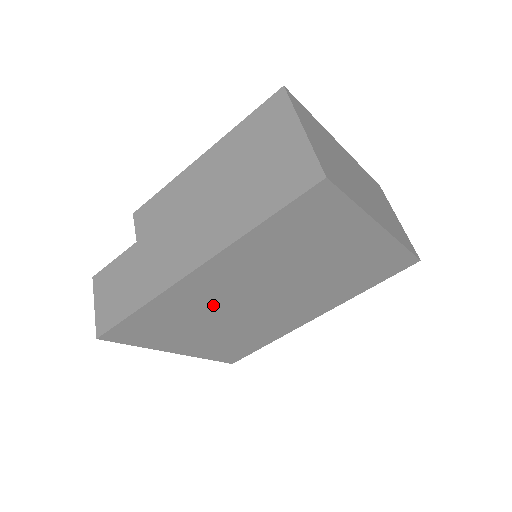
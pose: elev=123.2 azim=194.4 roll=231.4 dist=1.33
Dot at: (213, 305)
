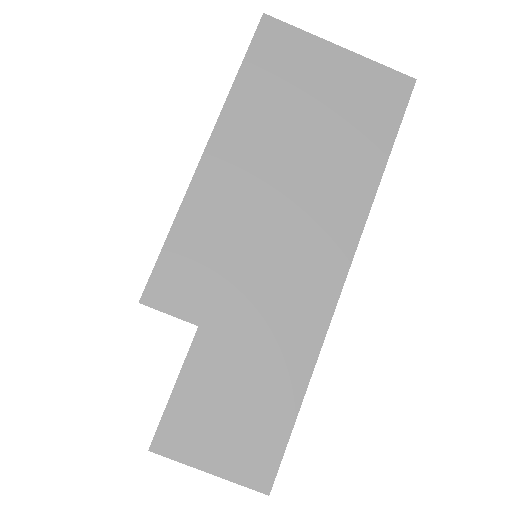
Dot at: occluded
